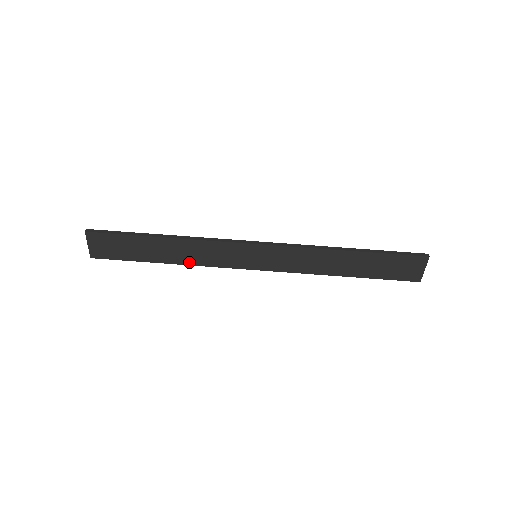
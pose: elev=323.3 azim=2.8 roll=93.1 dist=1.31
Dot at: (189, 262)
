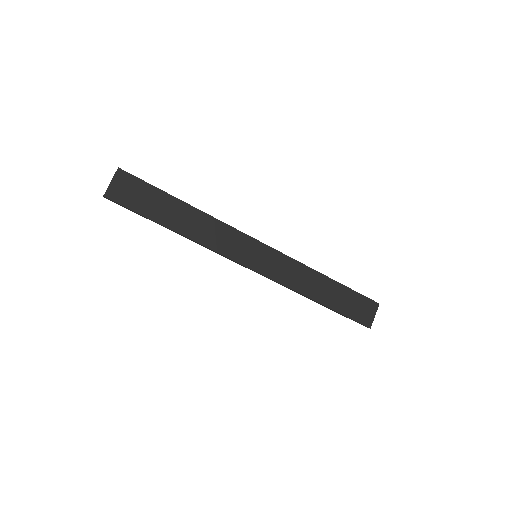
Dot at: (197, 239)
